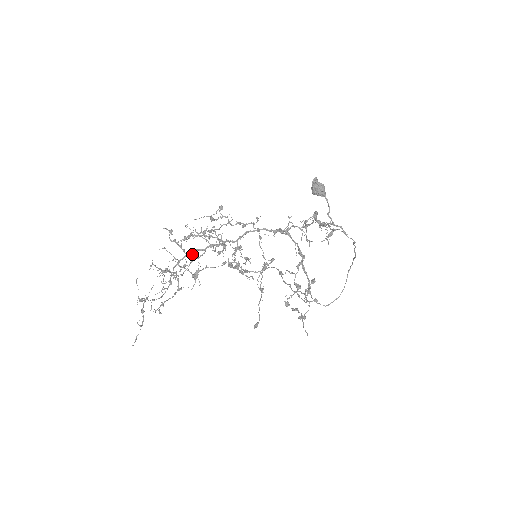
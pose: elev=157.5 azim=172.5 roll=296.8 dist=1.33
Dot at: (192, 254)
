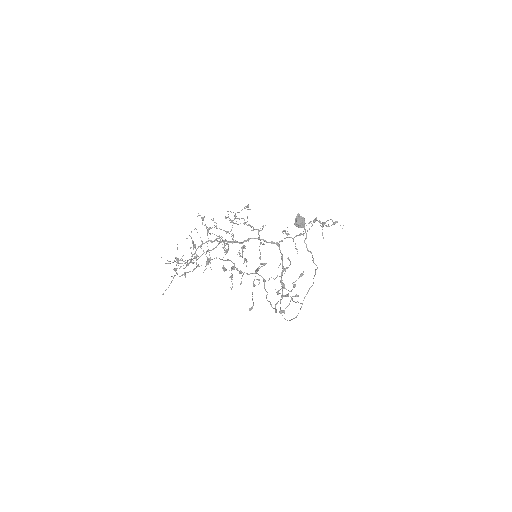
Dot at: (213, 241)
